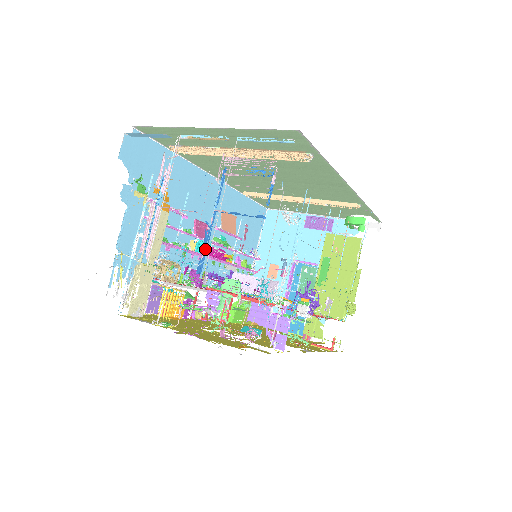
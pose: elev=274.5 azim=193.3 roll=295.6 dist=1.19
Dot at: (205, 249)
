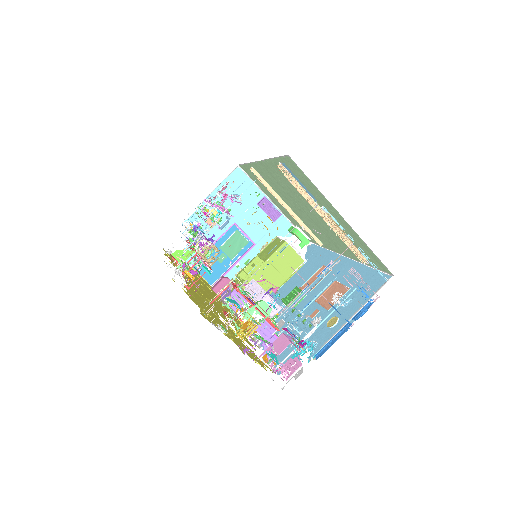
Dot at: occluded
